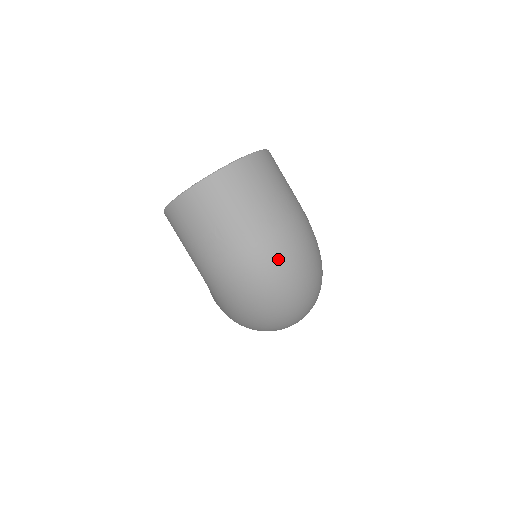
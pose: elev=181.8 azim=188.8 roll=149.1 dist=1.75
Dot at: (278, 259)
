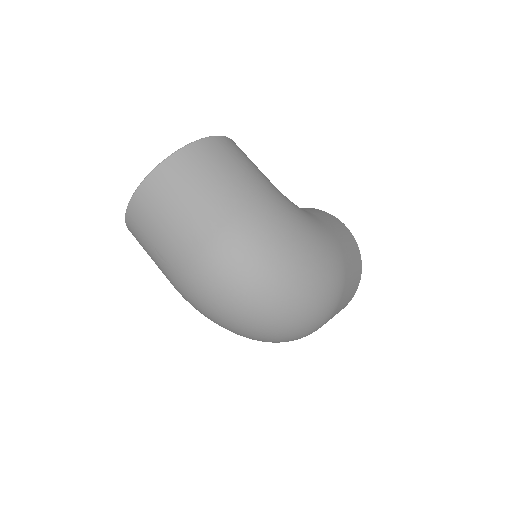
Dot at: (218, 272)
